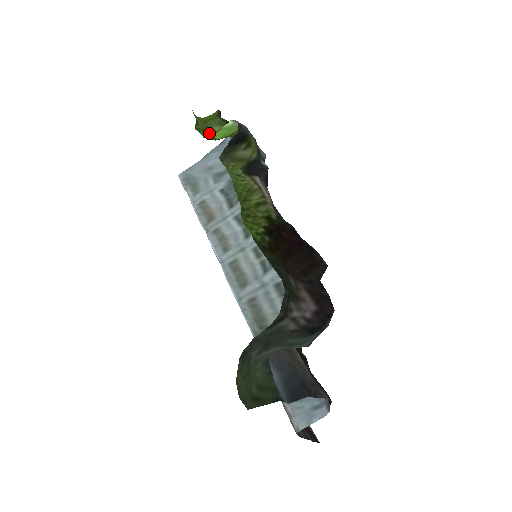
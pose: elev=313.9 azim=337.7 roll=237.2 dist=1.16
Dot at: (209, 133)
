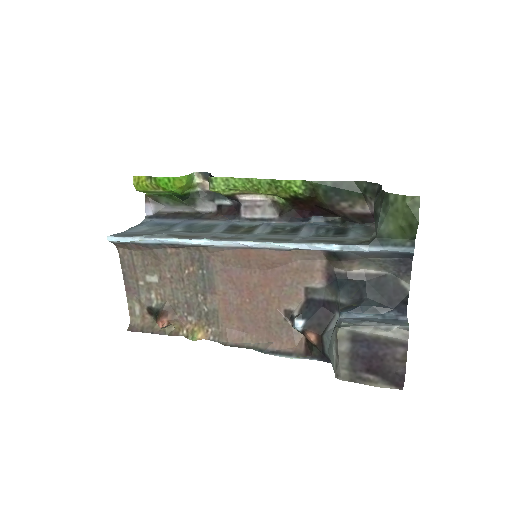
Dot at: (163, 188)
